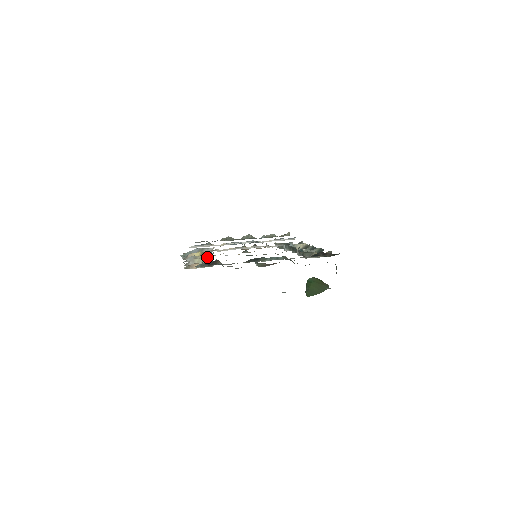
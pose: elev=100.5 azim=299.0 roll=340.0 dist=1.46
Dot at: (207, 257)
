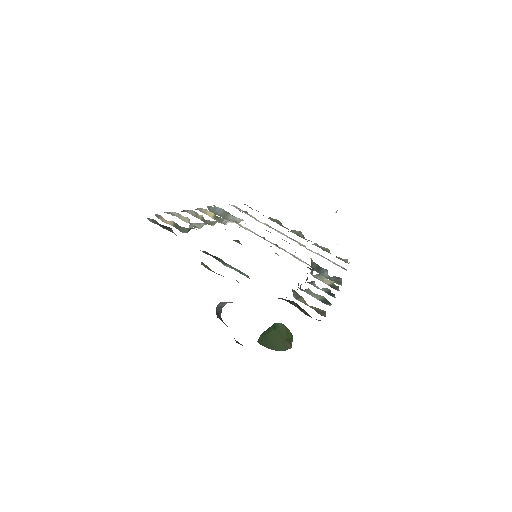
Dot at: (209, 222)
